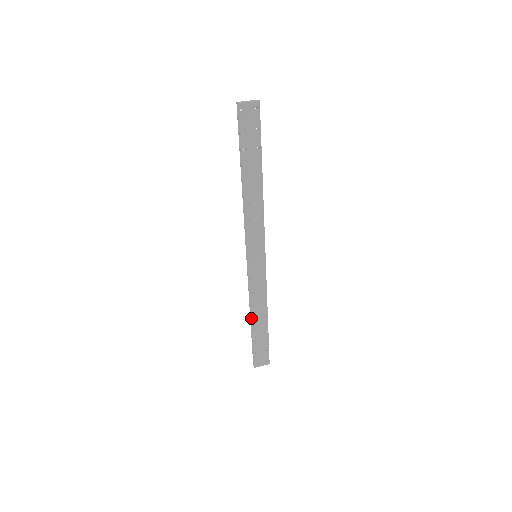
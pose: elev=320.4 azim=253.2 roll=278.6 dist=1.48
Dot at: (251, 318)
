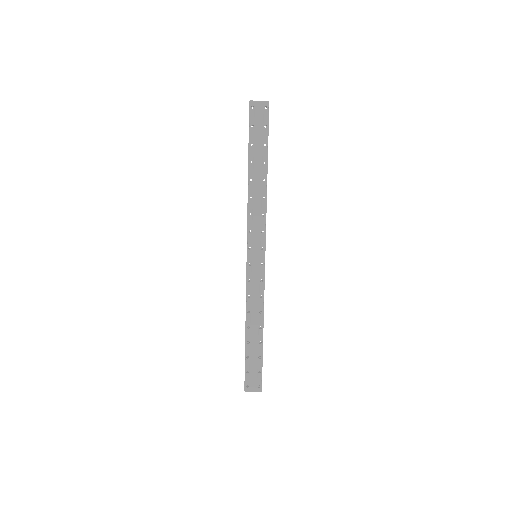
Dot at: (245, 327)
